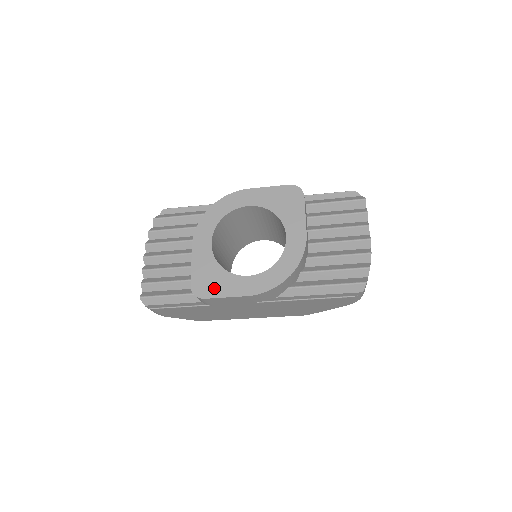
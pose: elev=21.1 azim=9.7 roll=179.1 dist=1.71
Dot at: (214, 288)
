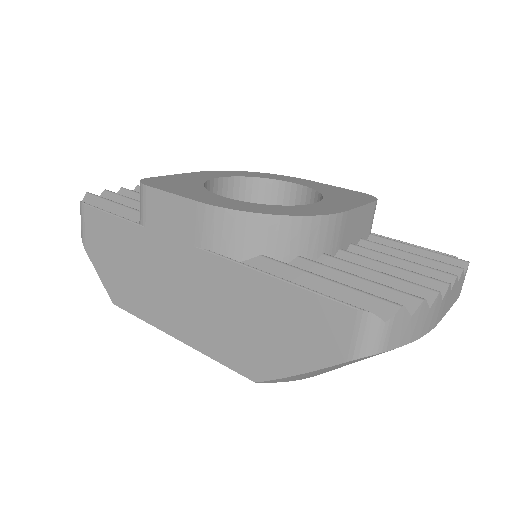
Dot at: (170, 186)
